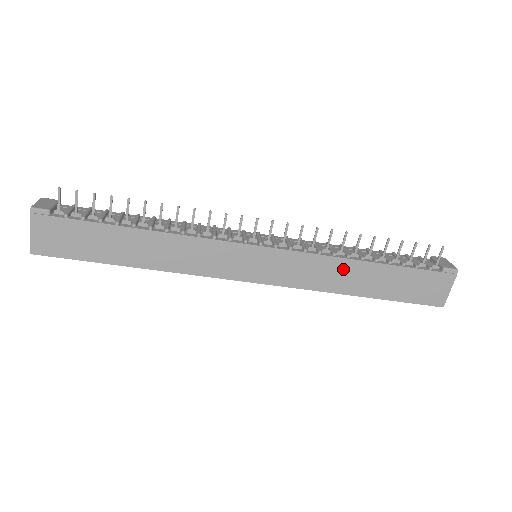
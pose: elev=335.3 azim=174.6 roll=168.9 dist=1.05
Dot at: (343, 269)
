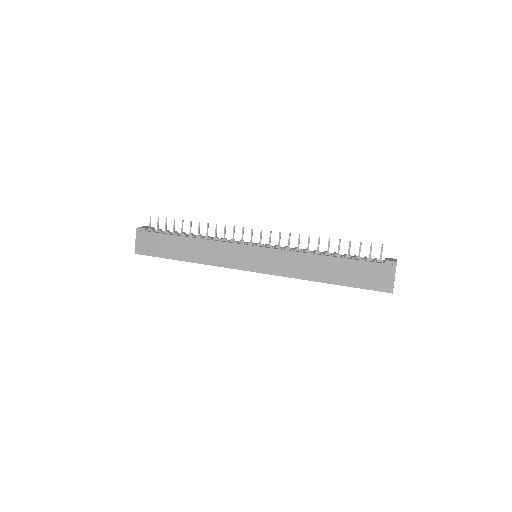
Dot at: (309, 261)
